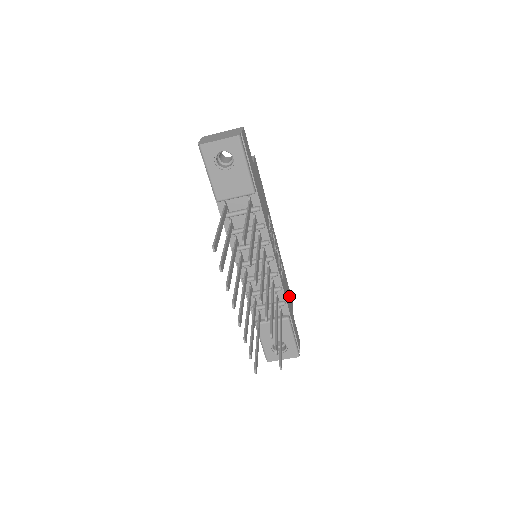
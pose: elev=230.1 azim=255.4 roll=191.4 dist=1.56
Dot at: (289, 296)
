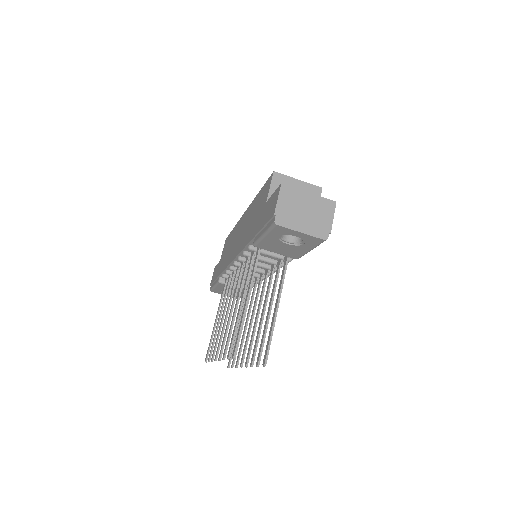
Dot at: occluded
